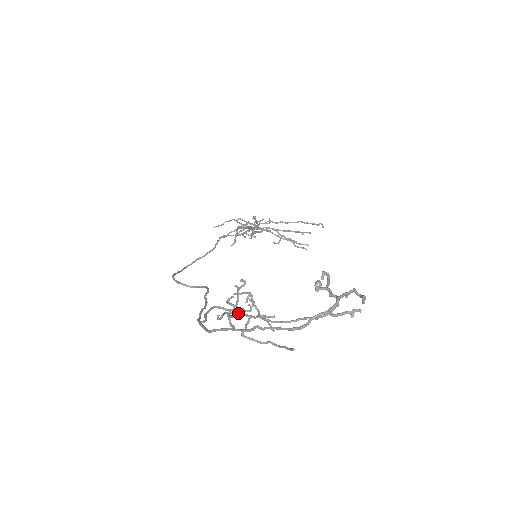
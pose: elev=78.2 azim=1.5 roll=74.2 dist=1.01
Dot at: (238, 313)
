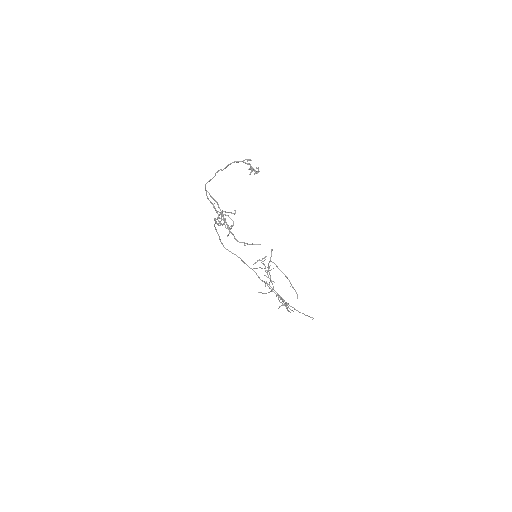
Dot at: (222, 214)
